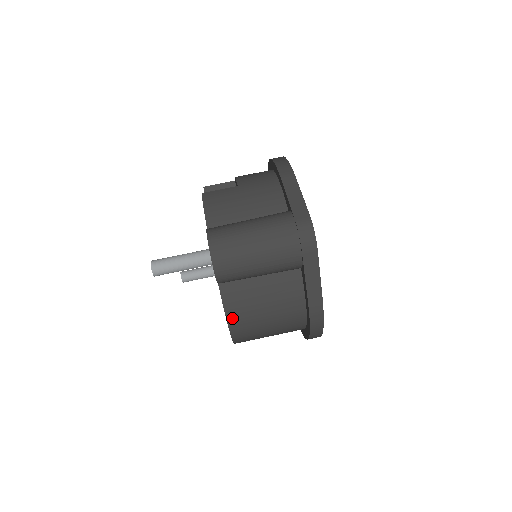
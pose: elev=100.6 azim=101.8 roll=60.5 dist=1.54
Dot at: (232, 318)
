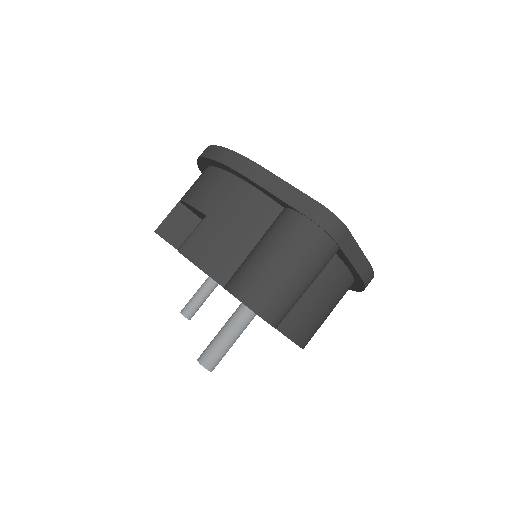
Dot at: (300, 339)
